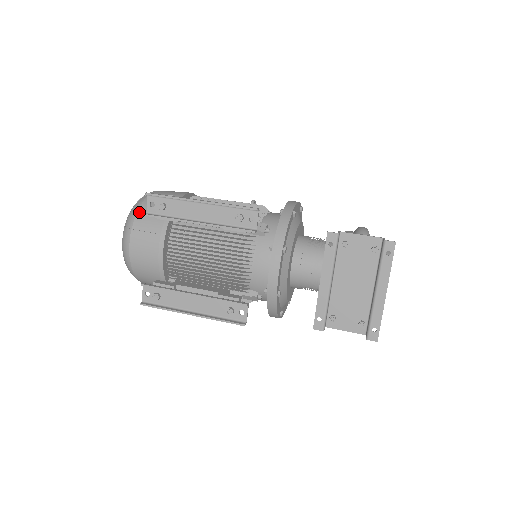
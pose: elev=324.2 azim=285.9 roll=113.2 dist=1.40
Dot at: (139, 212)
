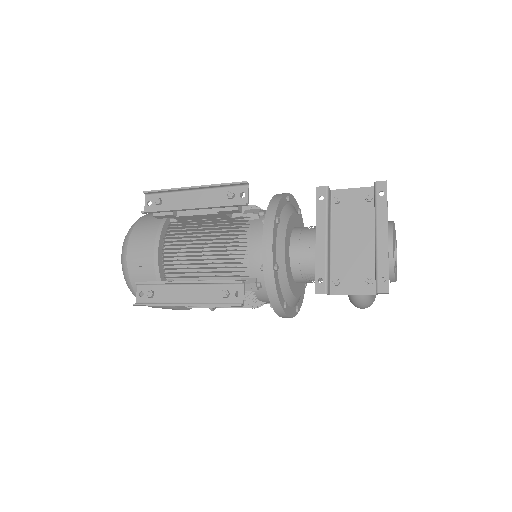
Dot at: (139, 221)
